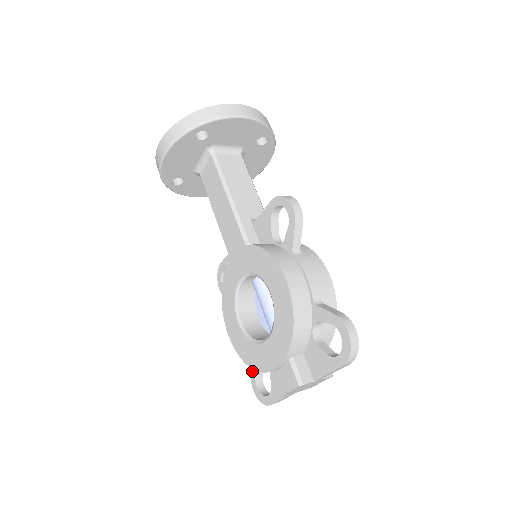
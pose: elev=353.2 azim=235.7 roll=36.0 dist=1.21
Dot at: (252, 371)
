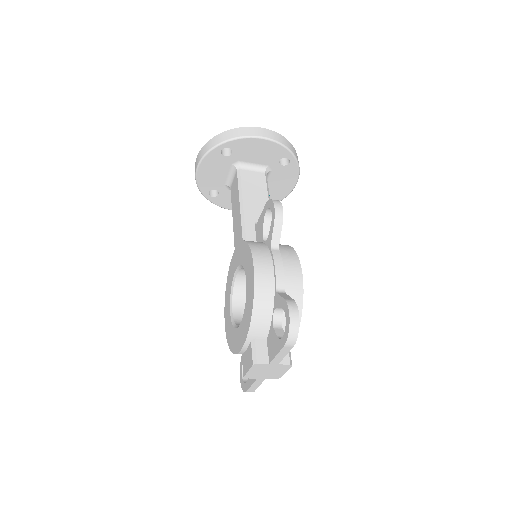
Dot at: (241, 361)
